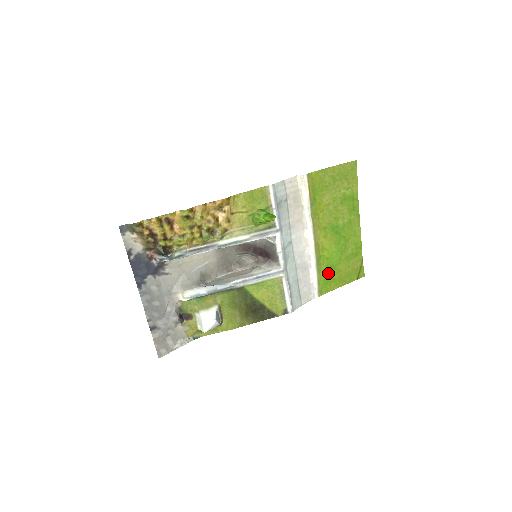
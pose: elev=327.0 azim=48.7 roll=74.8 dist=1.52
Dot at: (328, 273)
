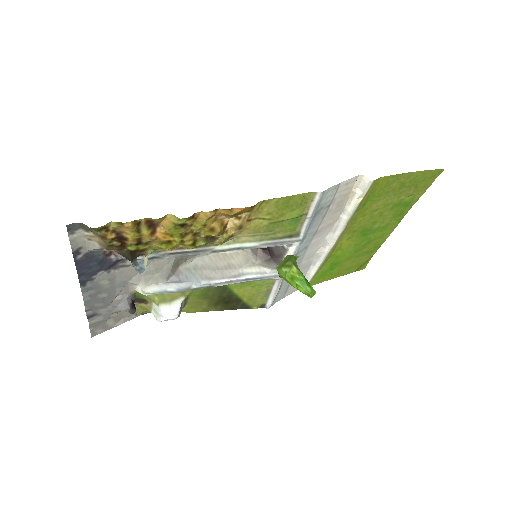
Dot at: (329, 268)
